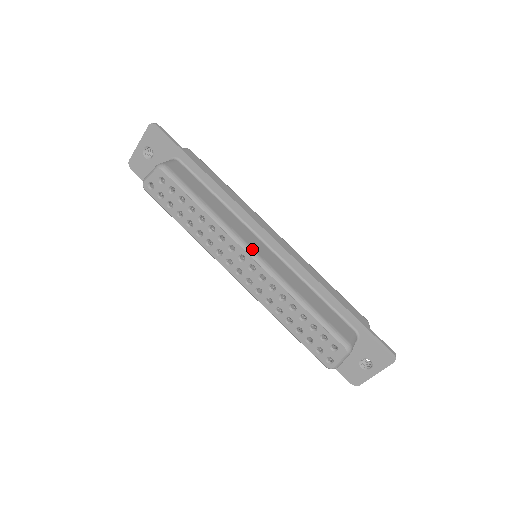
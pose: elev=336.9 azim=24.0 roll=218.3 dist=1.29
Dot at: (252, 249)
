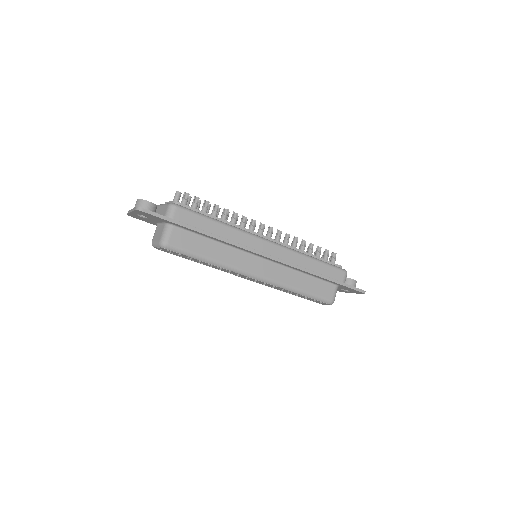
Dot at: (253, 274)
